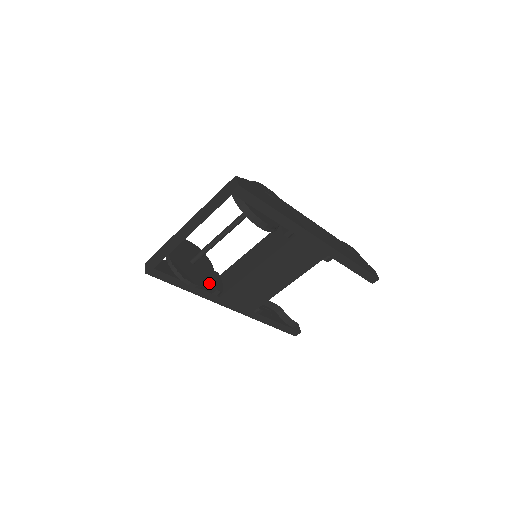
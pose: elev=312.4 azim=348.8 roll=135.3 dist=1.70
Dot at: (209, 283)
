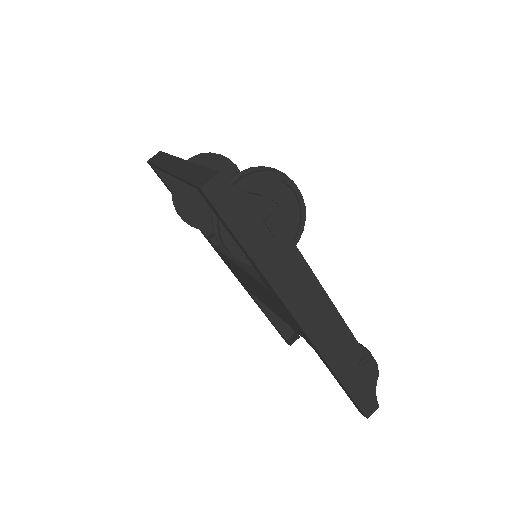
Dot at: (205, 227)
